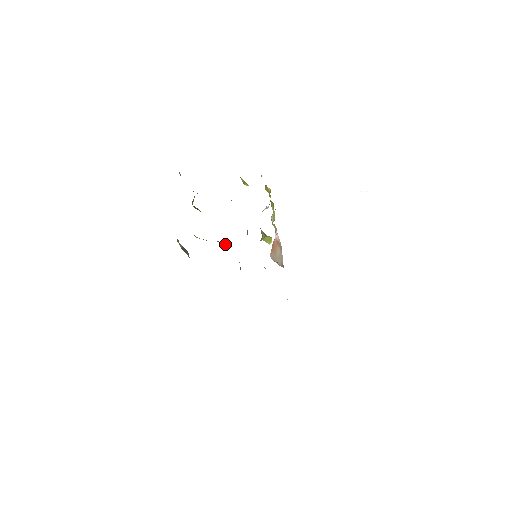
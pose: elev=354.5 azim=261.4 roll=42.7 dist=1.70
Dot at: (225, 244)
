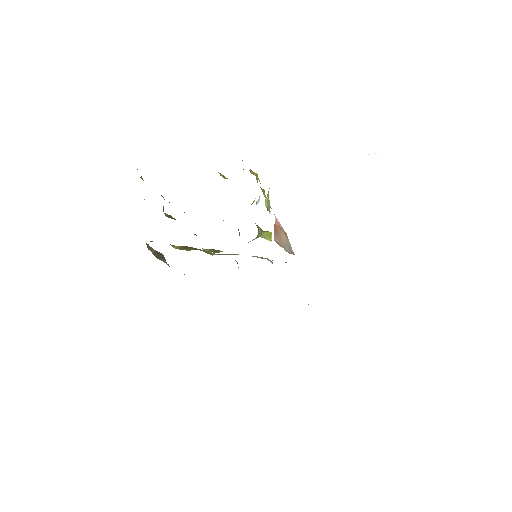
Dot at: (214, 251)
